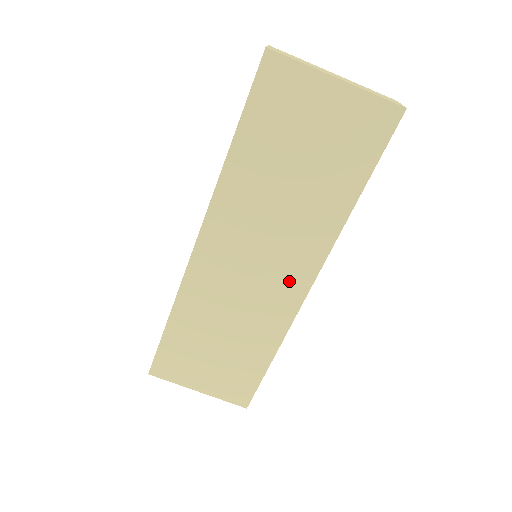
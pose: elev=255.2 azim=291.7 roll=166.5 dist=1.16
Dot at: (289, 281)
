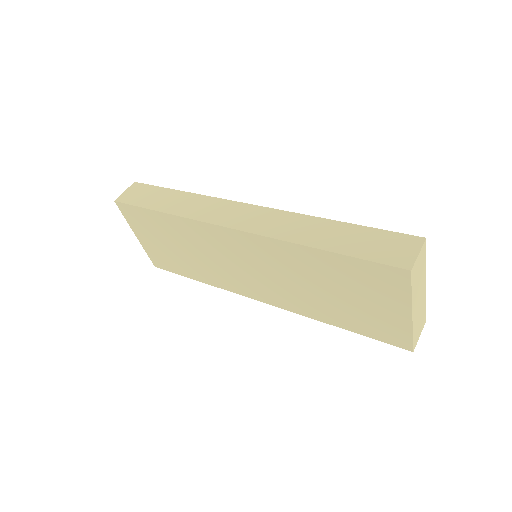
Dot at: (254, 289)
